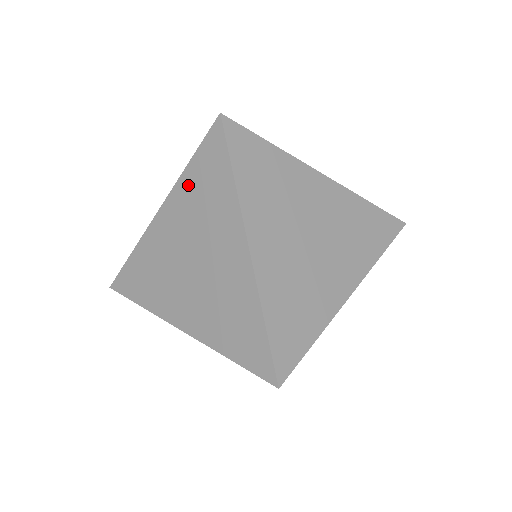
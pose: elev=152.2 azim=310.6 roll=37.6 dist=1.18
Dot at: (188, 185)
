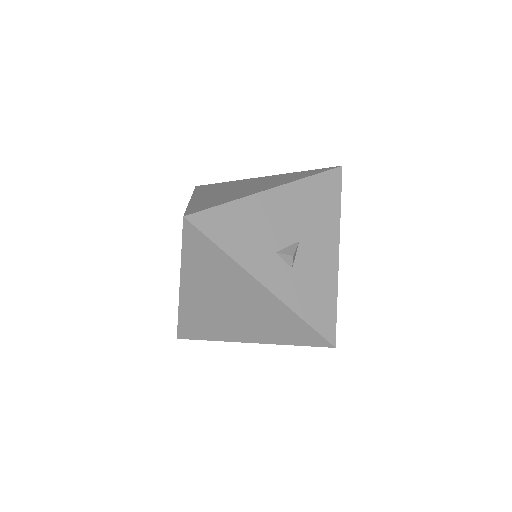
Dot at: occluded
